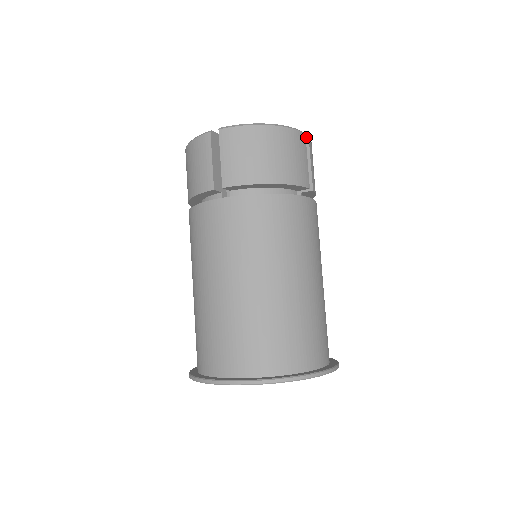
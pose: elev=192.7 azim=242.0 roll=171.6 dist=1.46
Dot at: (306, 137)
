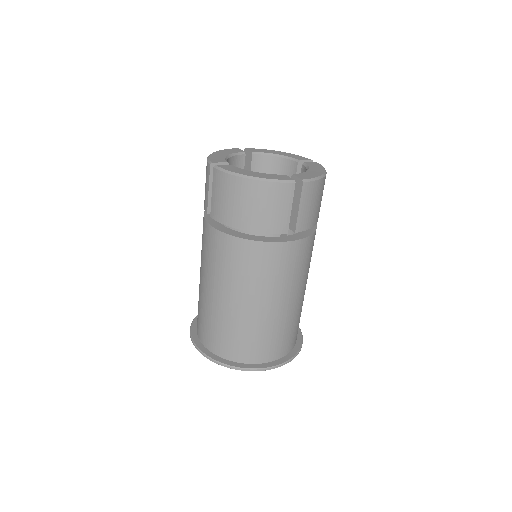
Dot at: occluded
